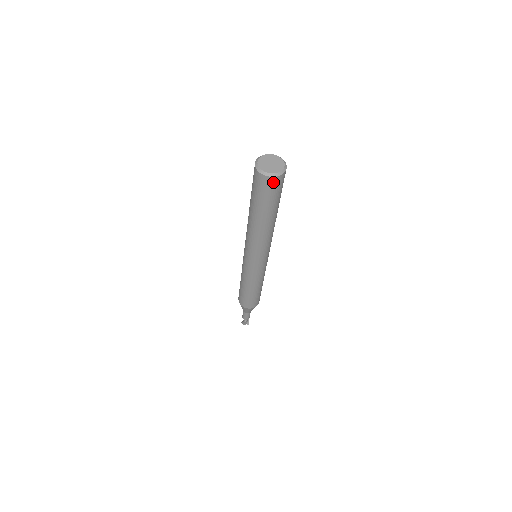
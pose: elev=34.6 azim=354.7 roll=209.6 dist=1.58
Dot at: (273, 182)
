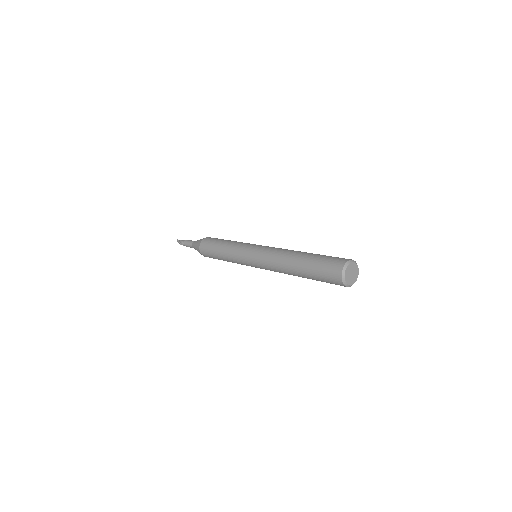
Dot at: (340, 285)
